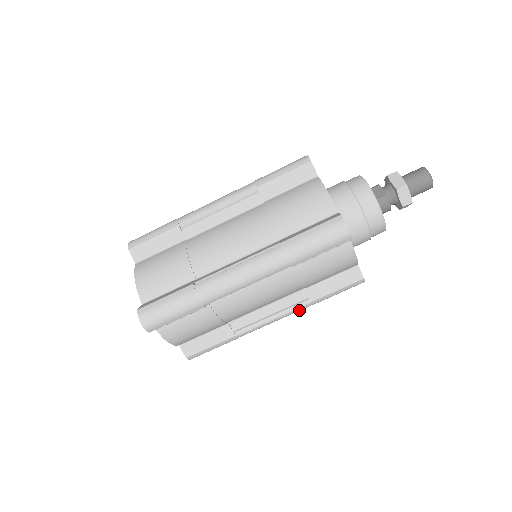
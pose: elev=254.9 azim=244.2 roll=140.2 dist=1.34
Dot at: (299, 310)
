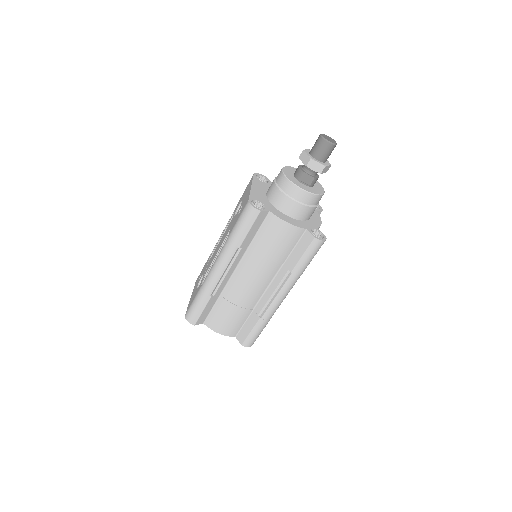
Dot at: occluded
